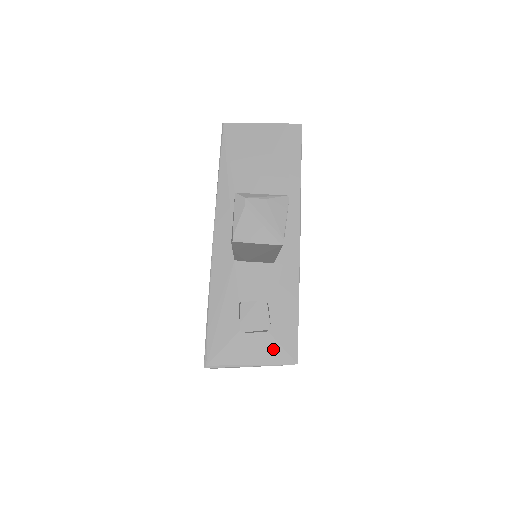
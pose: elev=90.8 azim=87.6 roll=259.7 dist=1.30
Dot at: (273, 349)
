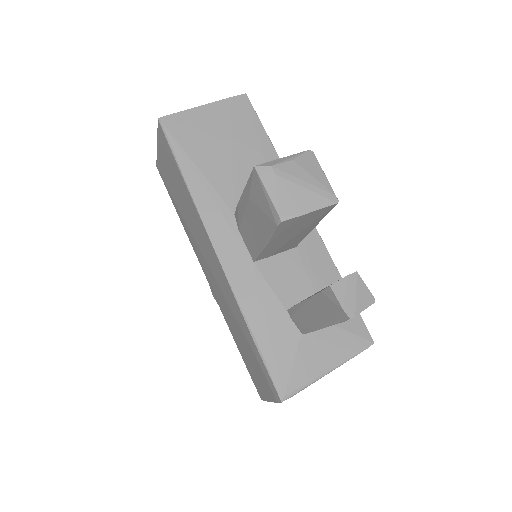
Dot at: (344, 340)
